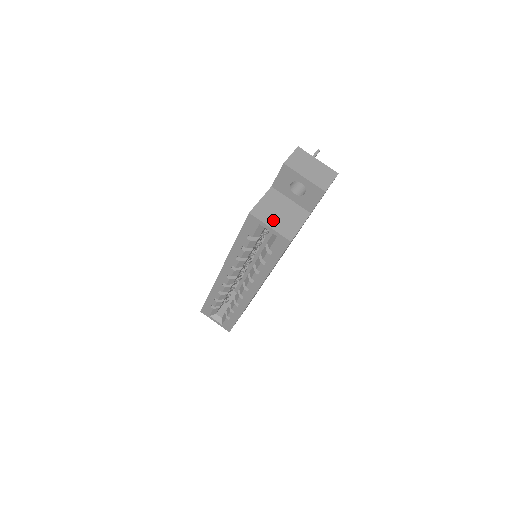
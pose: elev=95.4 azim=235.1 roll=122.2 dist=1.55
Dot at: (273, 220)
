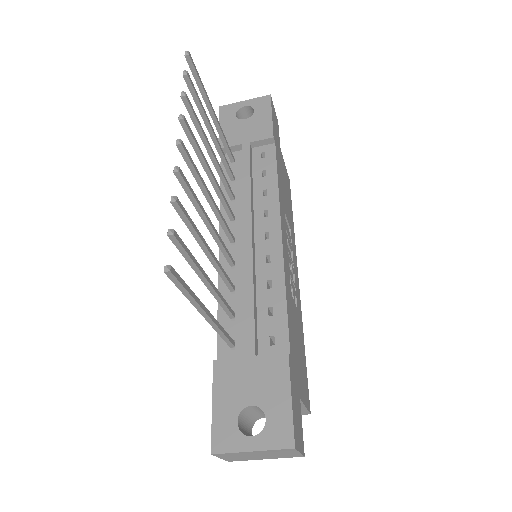
Dot at: occluded
